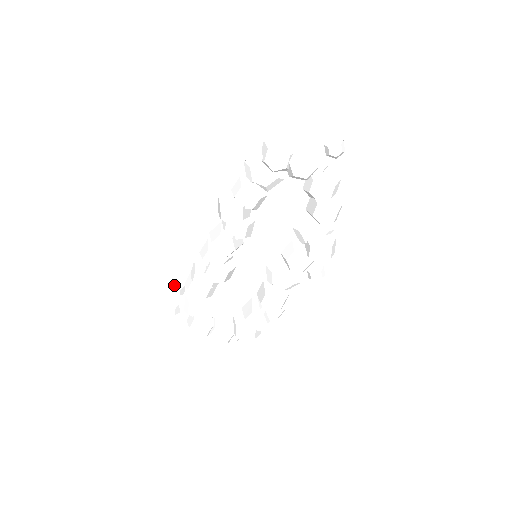
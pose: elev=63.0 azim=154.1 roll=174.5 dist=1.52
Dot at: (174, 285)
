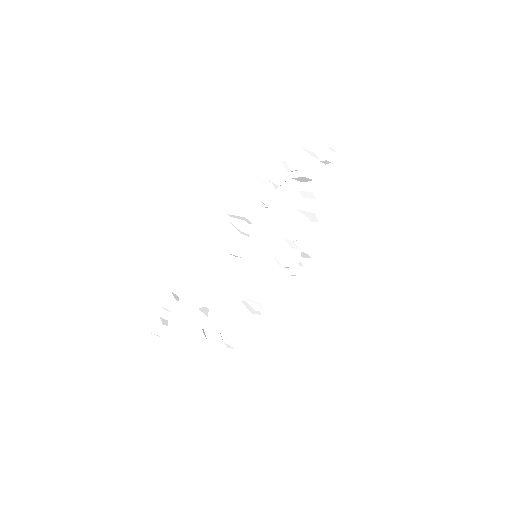
Dot at: (172, 297)
